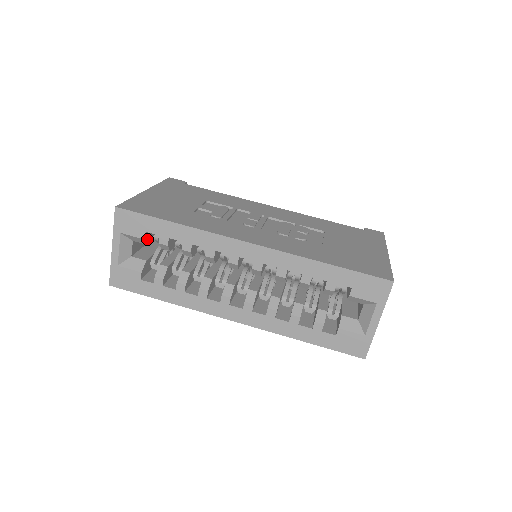
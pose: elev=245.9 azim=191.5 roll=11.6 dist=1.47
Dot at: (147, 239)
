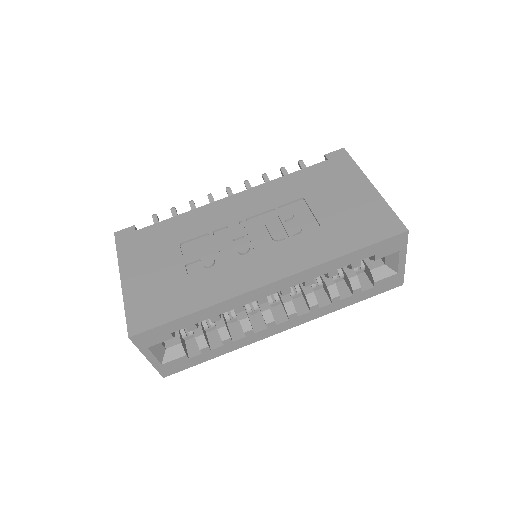
Dot at: (173, 333)
